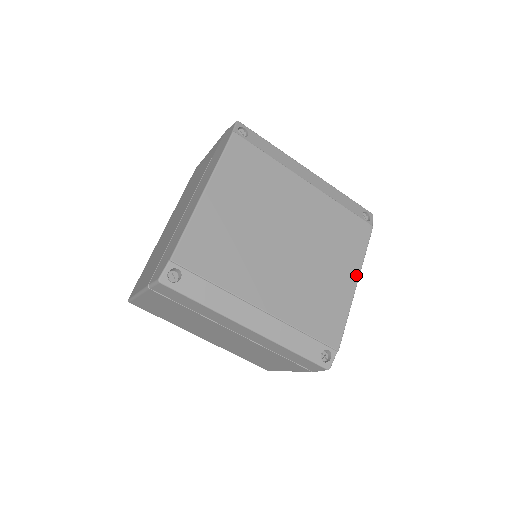
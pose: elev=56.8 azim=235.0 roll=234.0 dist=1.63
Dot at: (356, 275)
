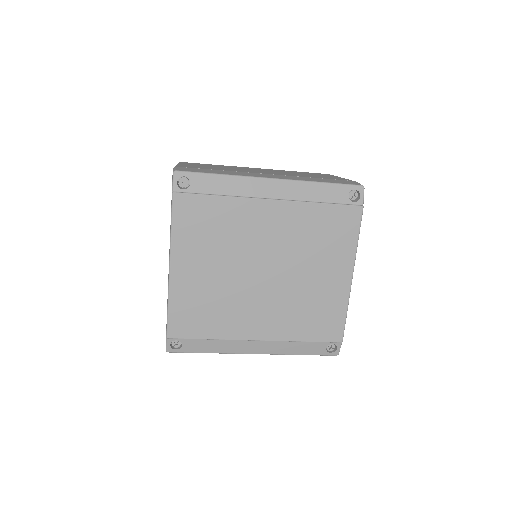
Dot at: (350, 269)
